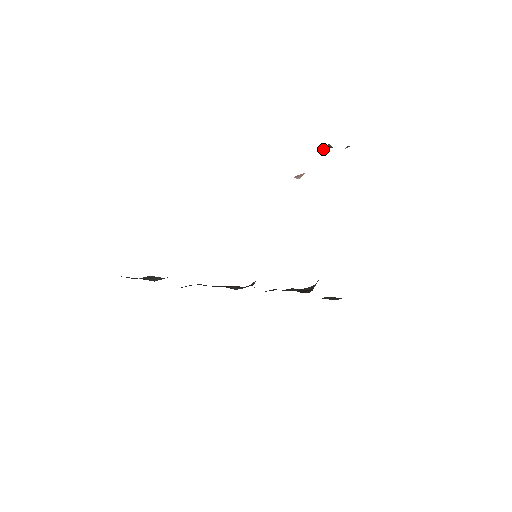
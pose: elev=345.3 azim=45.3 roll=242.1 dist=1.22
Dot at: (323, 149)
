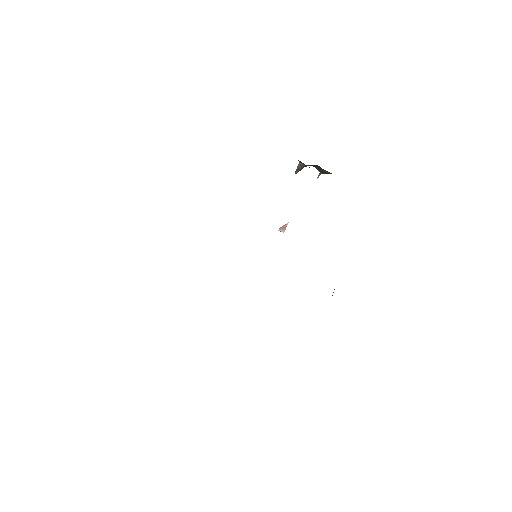
Dot at: (296, 172)
